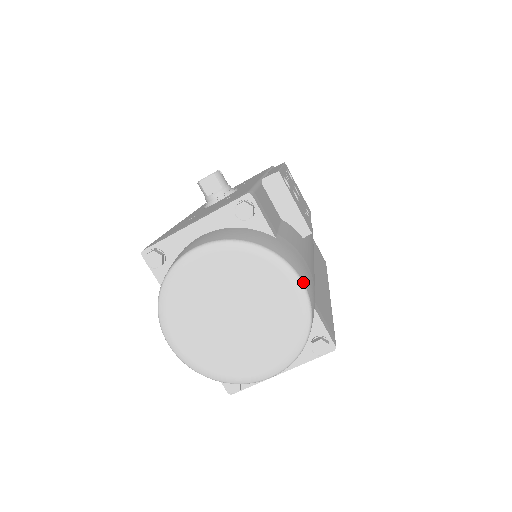
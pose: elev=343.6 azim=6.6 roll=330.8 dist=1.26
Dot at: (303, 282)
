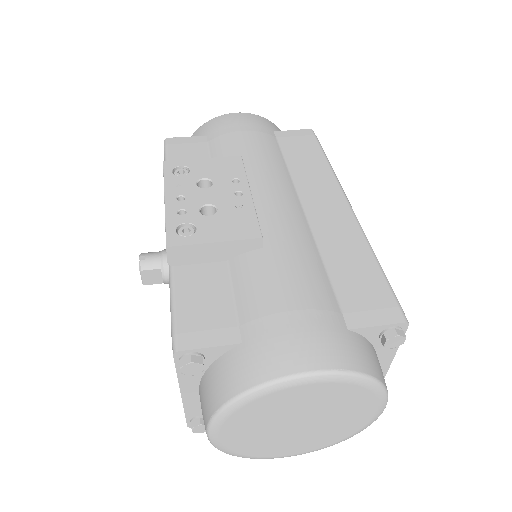
Dot at: (309, 371)
